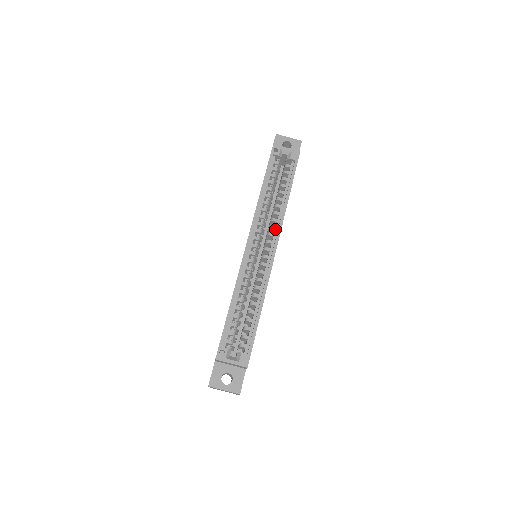
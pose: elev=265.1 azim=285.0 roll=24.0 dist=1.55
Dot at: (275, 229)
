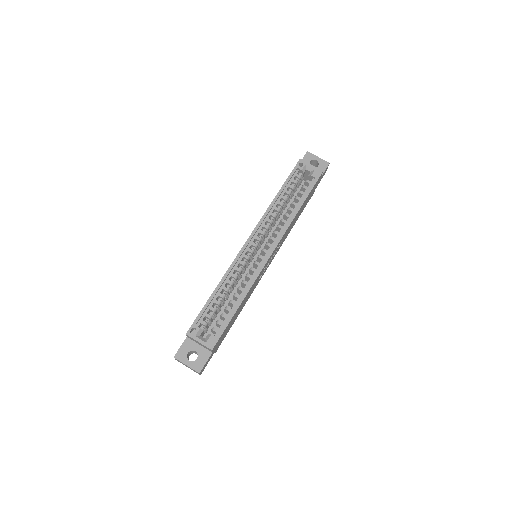
Dot at: (278, 235)
